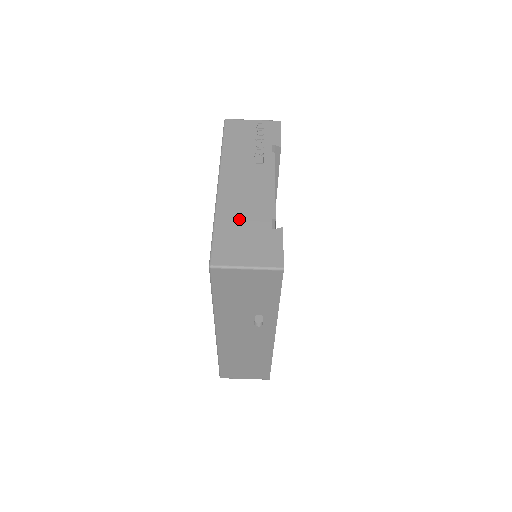
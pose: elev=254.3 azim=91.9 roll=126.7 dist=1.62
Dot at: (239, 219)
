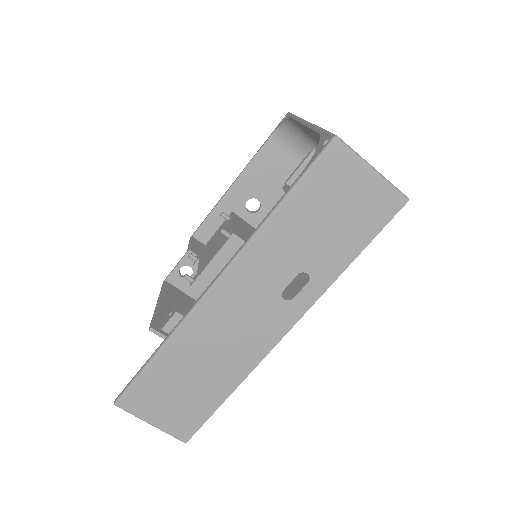
Dot at: occluded
